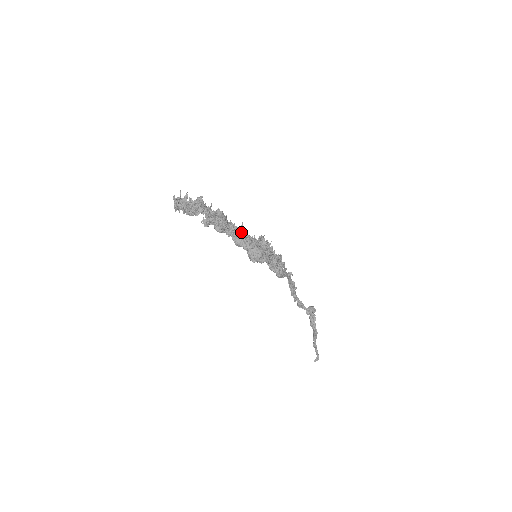
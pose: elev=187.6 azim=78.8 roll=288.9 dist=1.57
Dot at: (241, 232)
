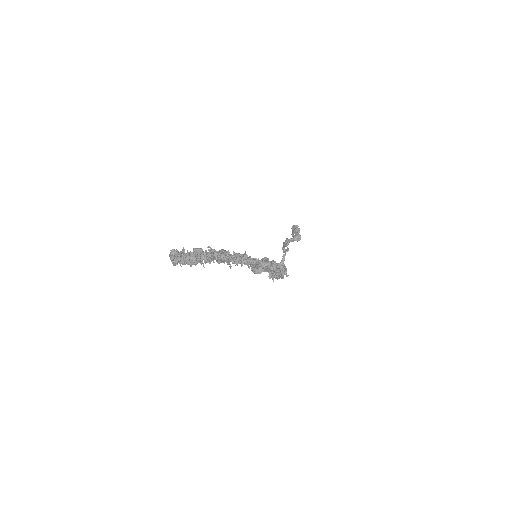
Dot at: (246, 263)
